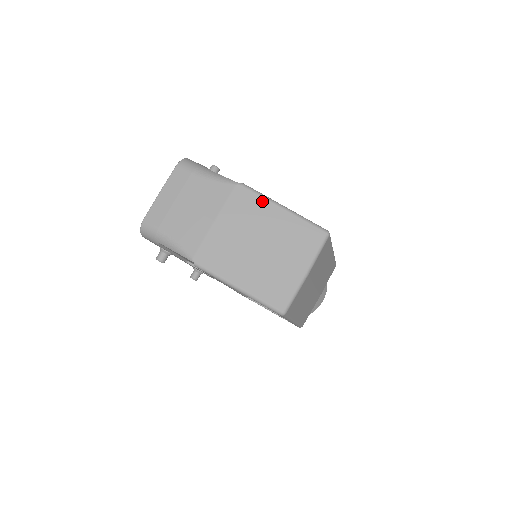
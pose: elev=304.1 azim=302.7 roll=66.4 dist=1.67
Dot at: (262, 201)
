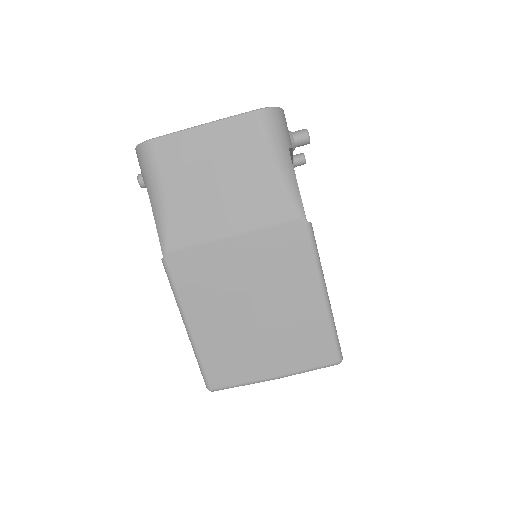
Dot at: (309, 266)
